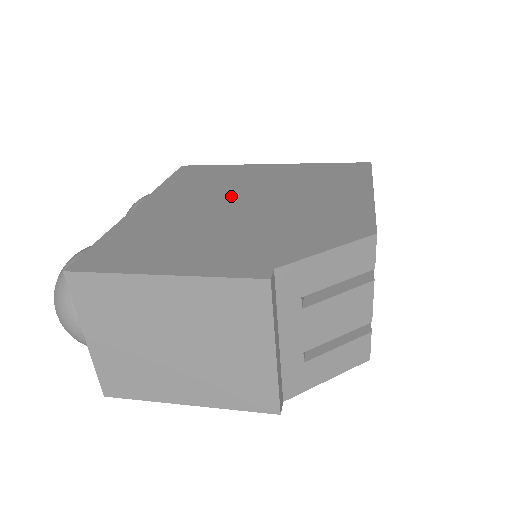
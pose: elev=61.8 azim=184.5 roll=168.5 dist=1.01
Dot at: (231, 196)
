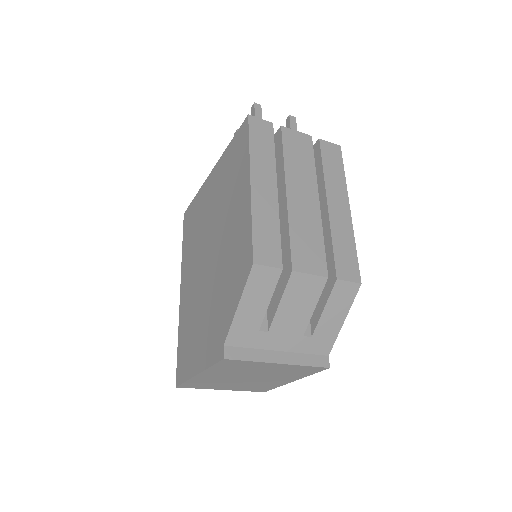
Dot at: (203, 250)
